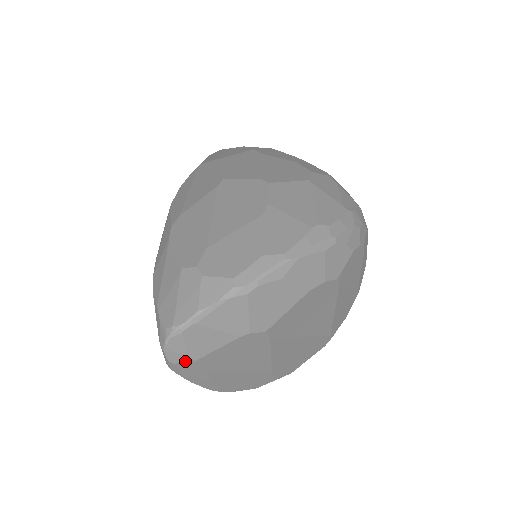
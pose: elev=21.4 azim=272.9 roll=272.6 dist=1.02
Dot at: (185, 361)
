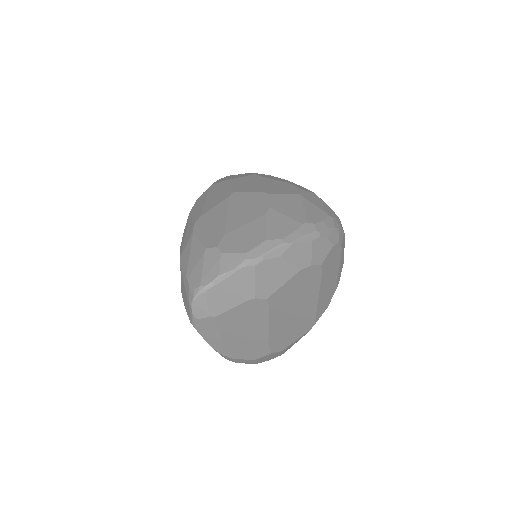
Dot at: (206, 317)
